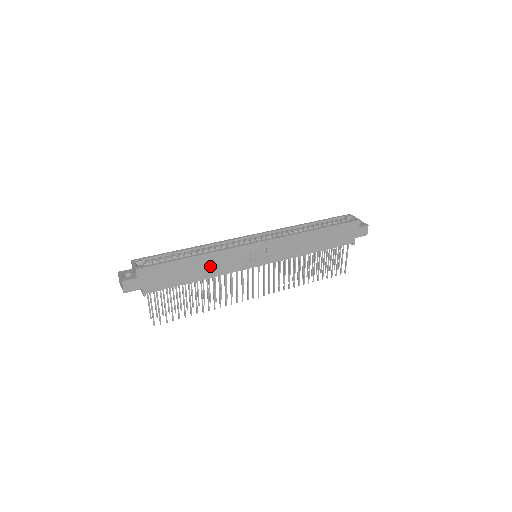
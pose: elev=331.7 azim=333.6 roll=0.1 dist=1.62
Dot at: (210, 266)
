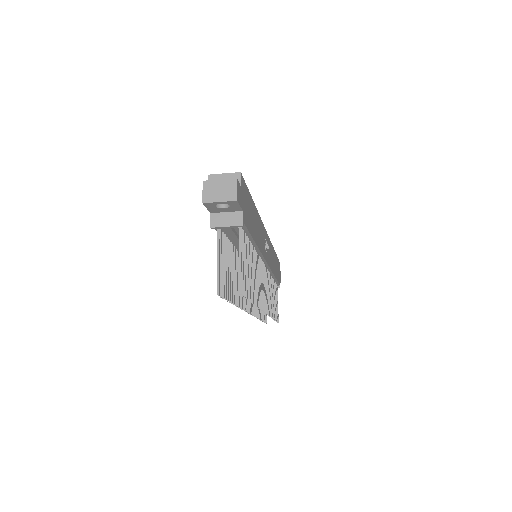
Dot at: (258, 230)
